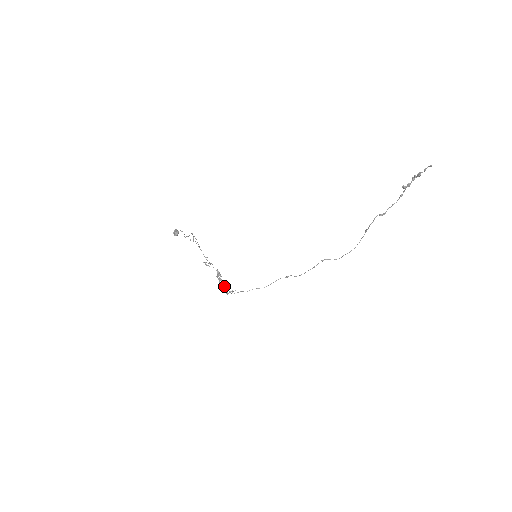
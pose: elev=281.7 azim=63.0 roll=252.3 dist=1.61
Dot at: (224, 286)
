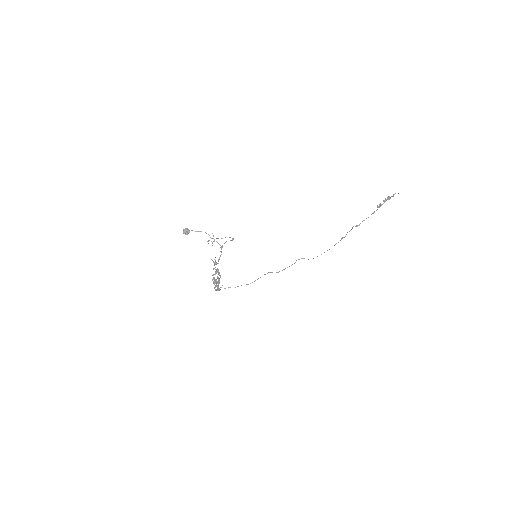
Dot at: (215, 283)
